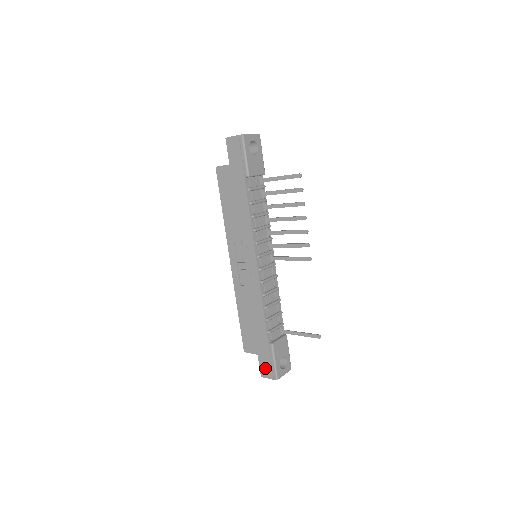
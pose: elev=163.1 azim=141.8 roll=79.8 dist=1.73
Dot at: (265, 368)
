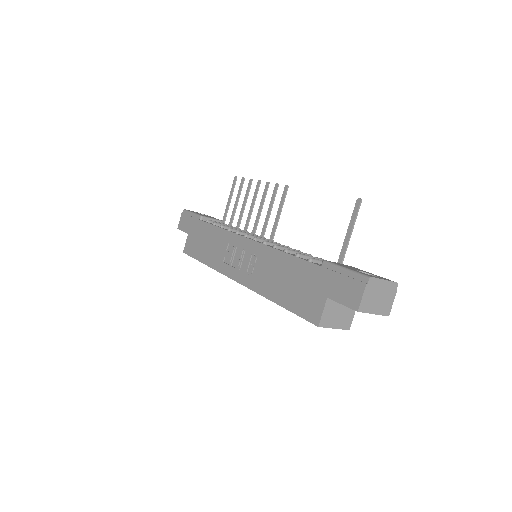
Dot at: (347, 293)
